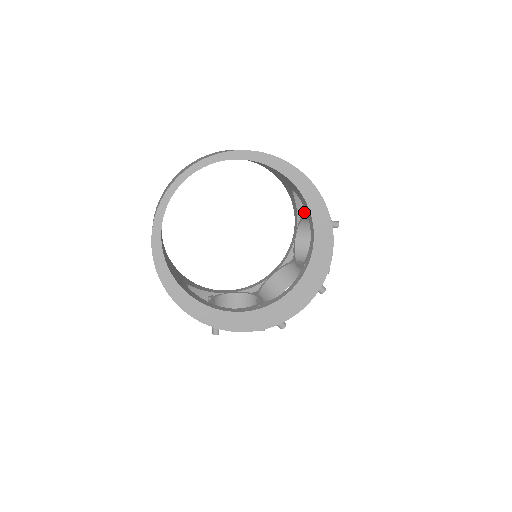
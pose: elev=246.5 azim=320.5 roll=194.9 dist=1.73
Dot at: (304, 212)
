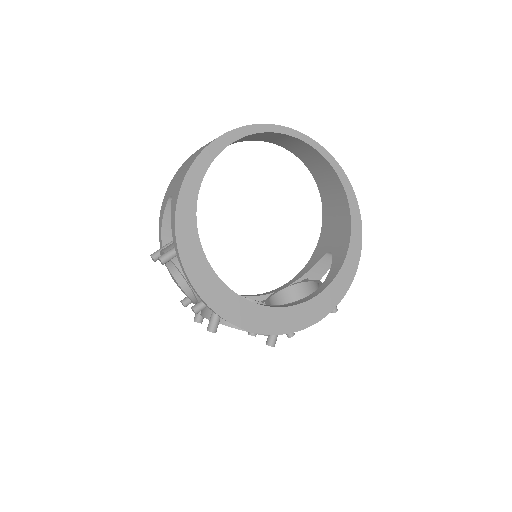
Dot at: occluded
